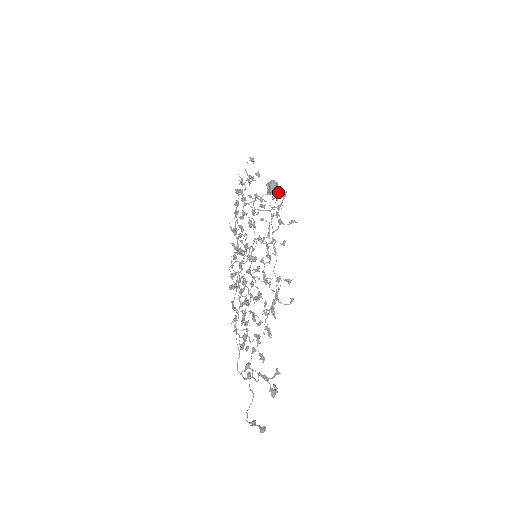
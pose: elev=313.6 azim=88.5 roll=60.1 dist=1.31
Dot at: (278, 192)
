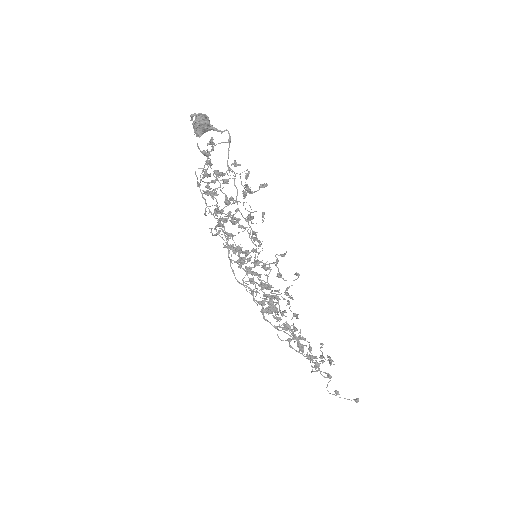
Dot at: occluded
